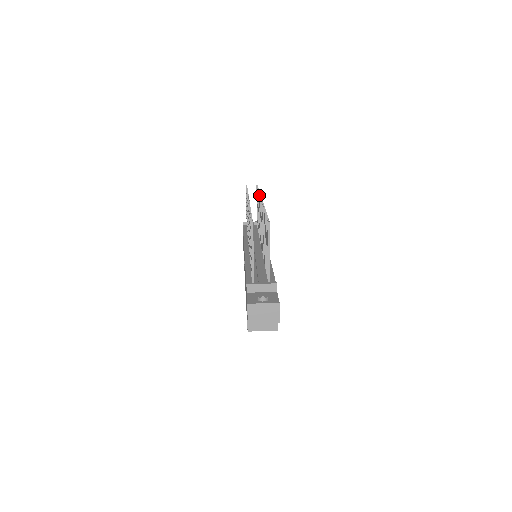
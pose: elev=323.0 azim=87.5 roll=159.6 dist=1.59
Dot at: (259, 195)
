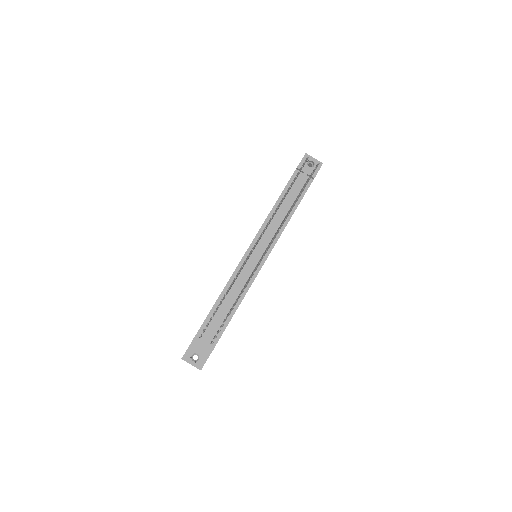
Dot at: occluded
